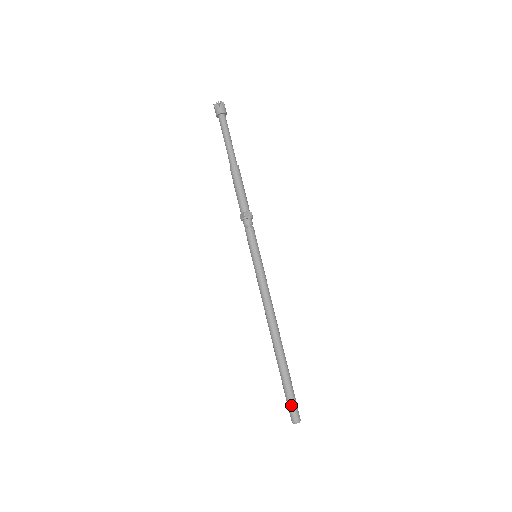
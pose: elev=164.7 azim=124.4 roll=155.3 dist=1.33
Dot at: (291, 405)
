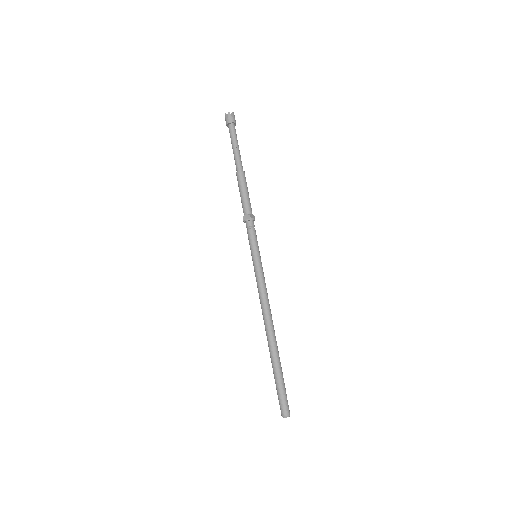
Dot at: (284, 399)
